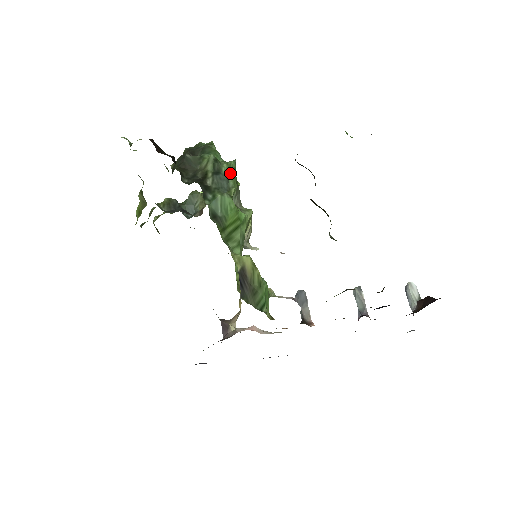
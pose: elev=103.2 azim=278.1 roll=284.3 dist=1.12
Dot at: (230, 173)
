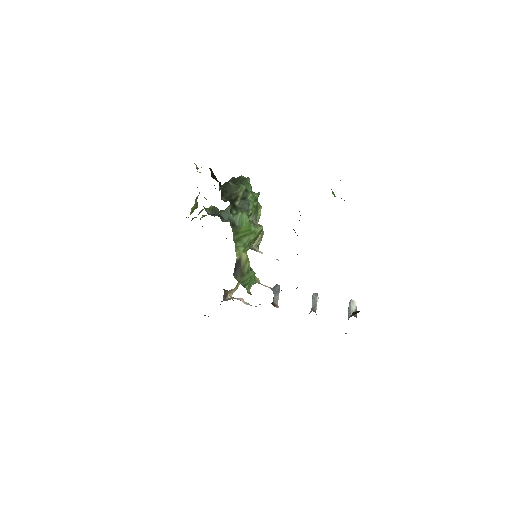
Dot at: (252, 200)
